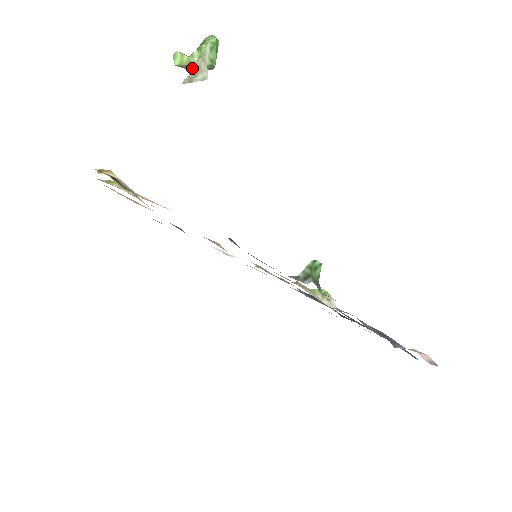
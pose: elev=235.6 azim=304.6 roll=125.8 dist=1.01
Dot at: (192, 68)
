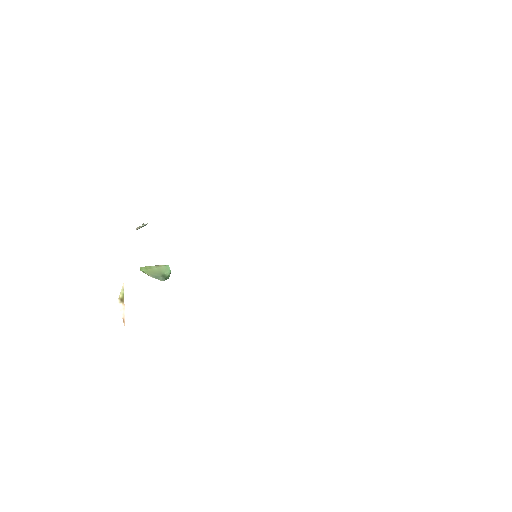
Dot at: (156, 272)
